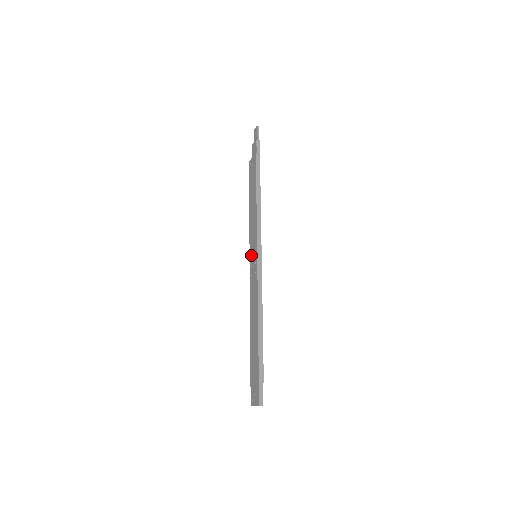
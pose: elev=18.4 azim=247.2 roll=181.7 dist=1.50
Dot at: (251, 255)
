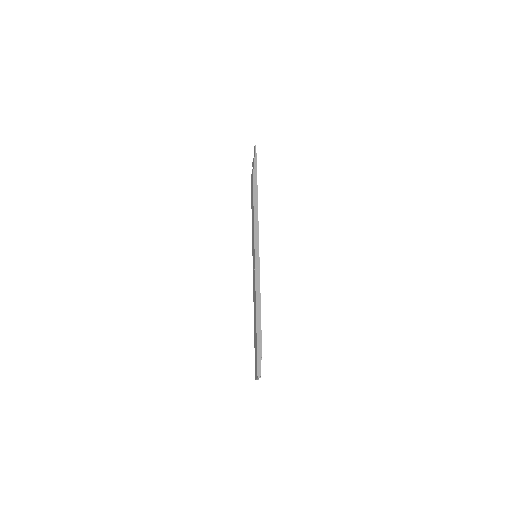
Dot at: (253, 256)
